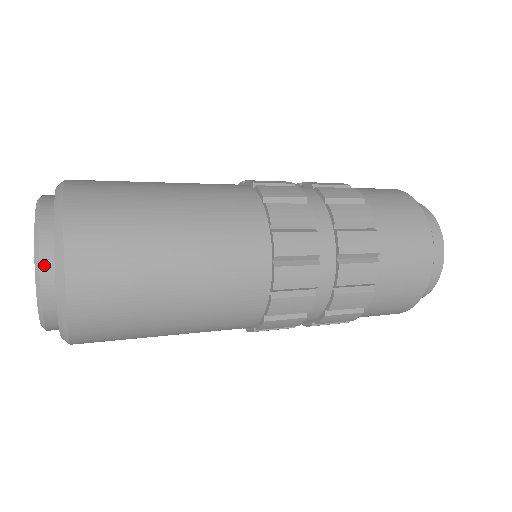
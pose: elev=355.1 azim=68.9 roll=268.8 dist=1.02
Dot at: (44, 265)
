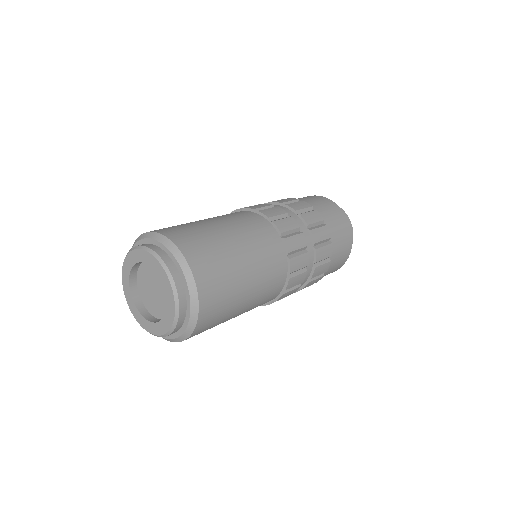
Dot at: (179, 324)
